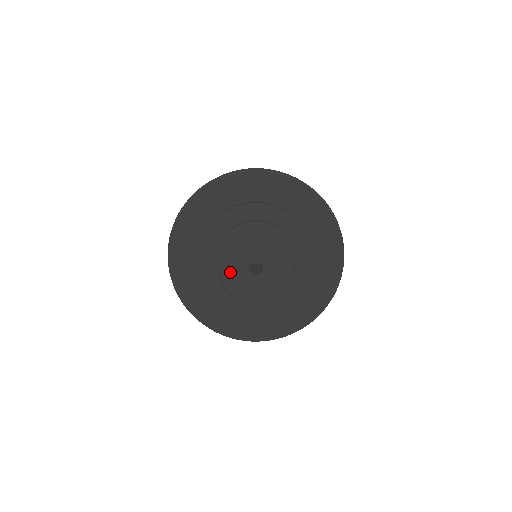
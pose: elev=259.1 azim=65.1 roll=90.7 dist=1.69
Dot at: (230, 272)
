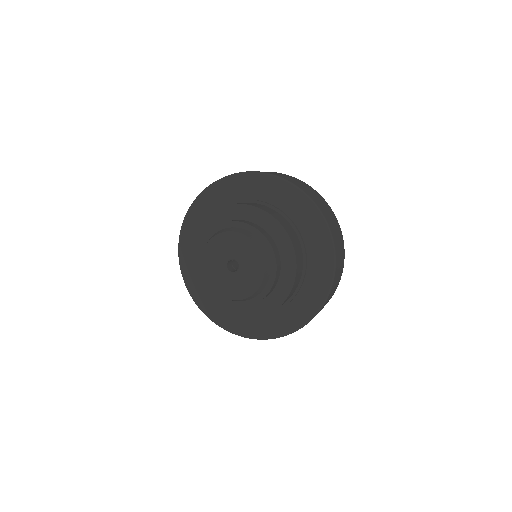
Dot at: (210, 269)
